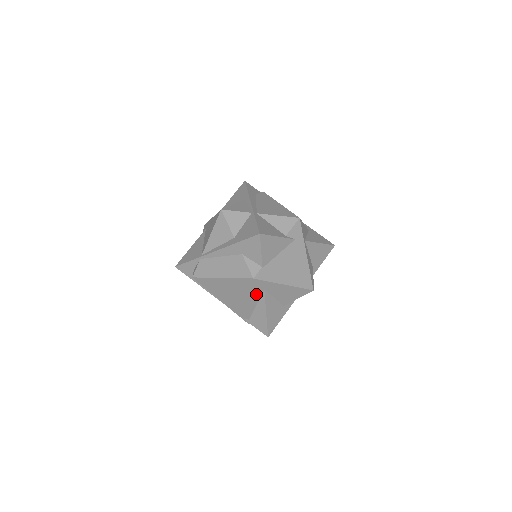
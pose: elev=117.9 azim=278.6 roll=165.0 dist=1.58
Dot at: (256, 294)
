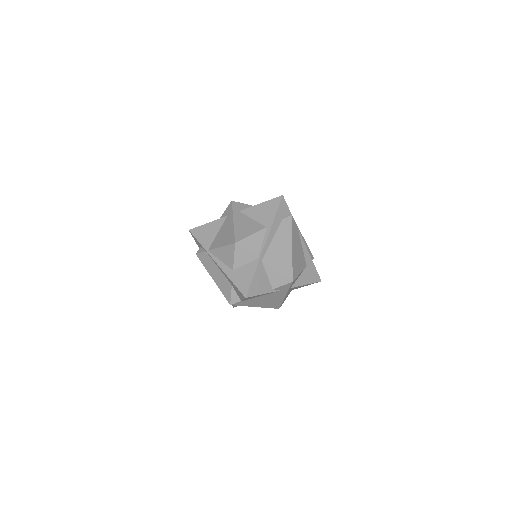
Dot at: occluded
